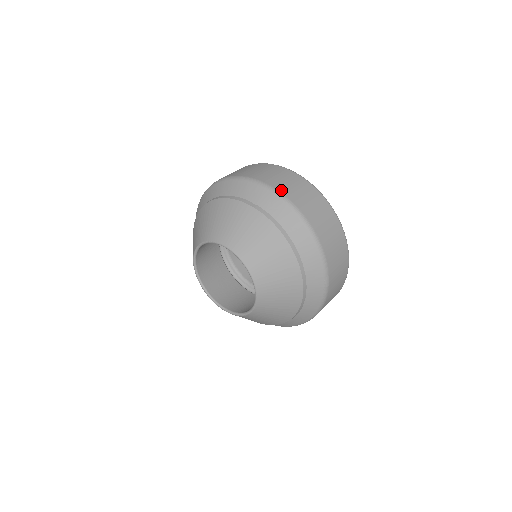
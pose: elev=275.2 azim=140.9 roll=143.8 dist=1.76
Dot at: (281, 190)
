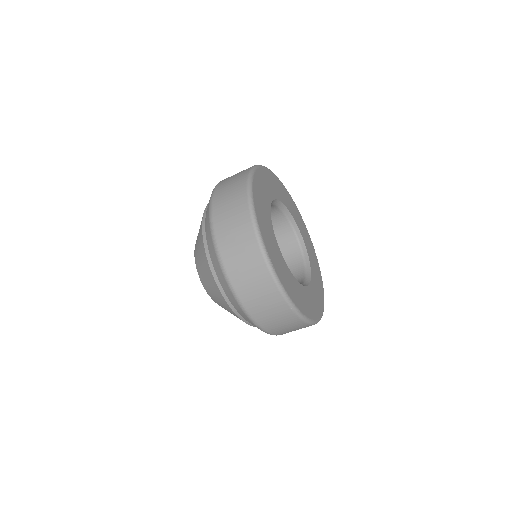
Dot at: (217, 230)
